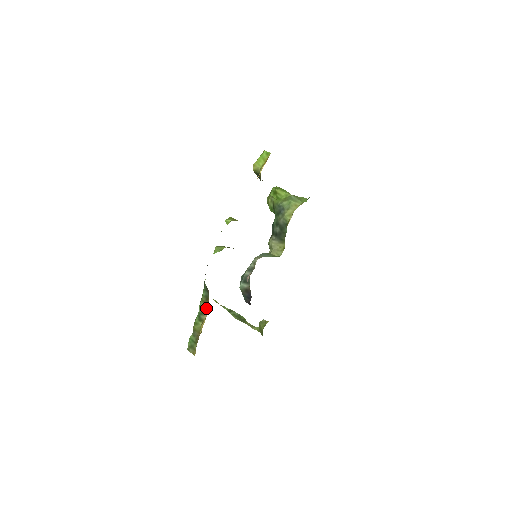
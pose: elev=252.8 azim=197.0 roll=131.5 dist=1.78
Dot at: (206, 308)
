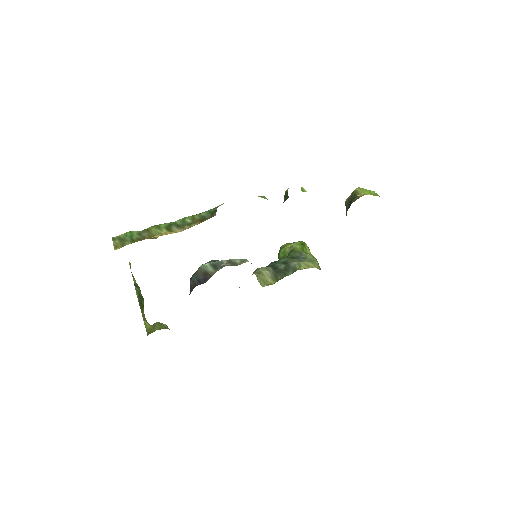
Dot at: (190, 225)
